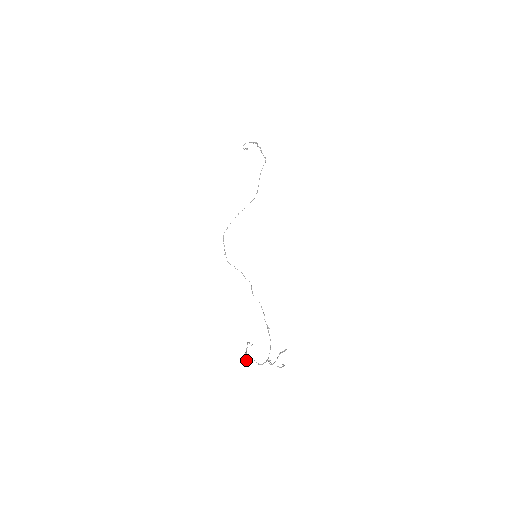
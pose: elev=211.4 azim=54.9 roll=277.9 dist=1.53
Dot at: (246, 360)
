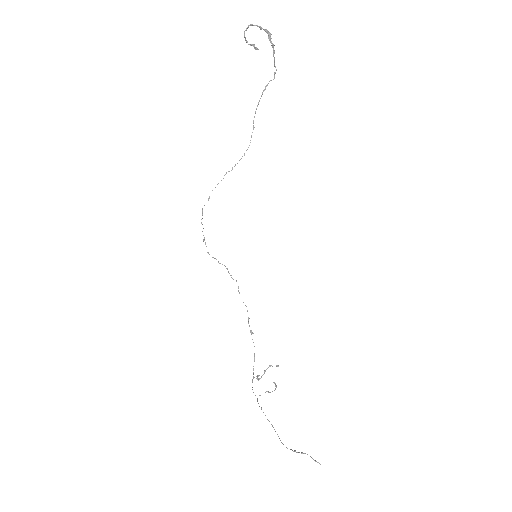
Dot at: occluded
